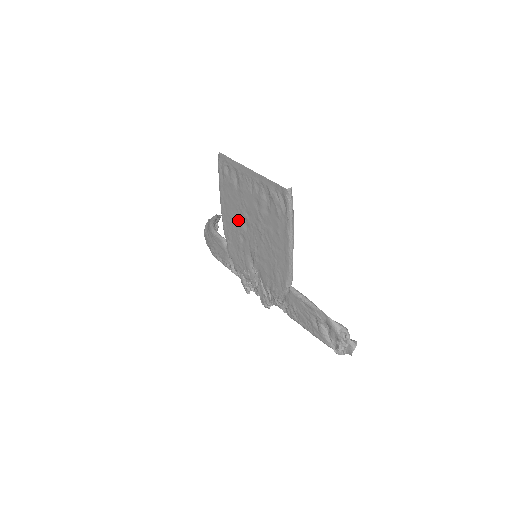
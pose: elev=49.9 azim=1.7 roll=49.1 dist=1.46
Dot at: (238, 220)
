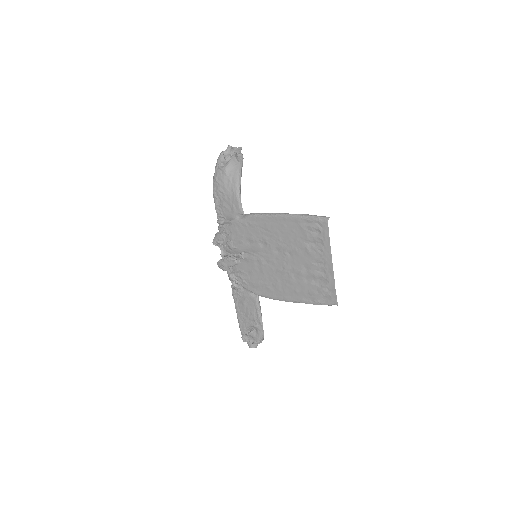
Dot at: (276, 241)
